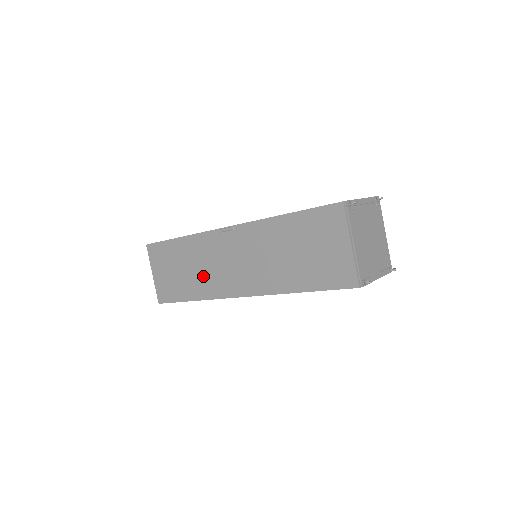
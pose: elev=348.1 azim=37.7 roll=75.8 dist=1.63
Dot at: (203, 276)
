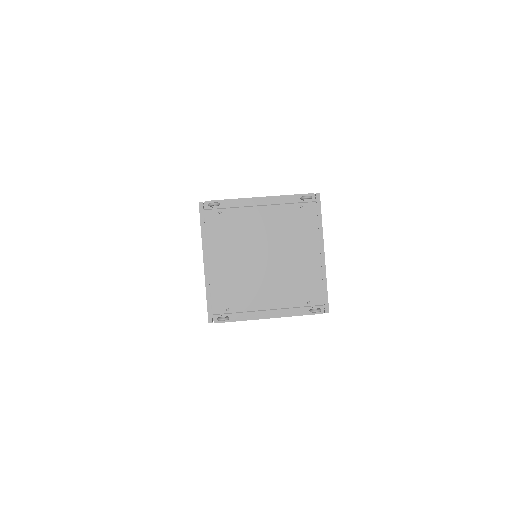
Dot at: occluded
